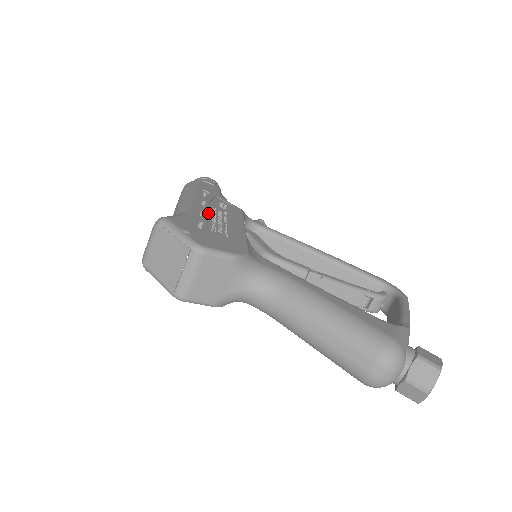
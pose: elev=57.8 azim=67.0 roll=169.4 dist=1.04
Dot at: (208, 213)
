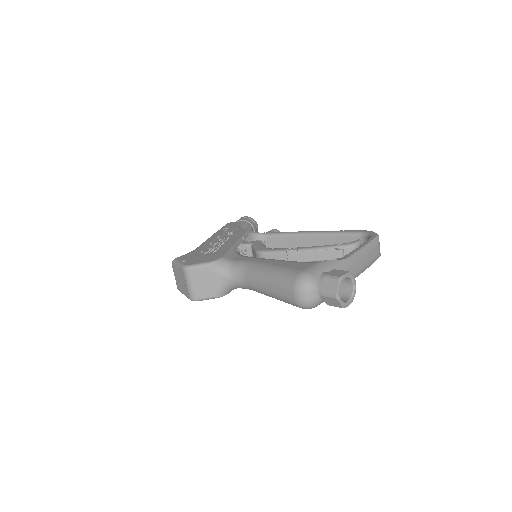
Dot at: (213, 243)
